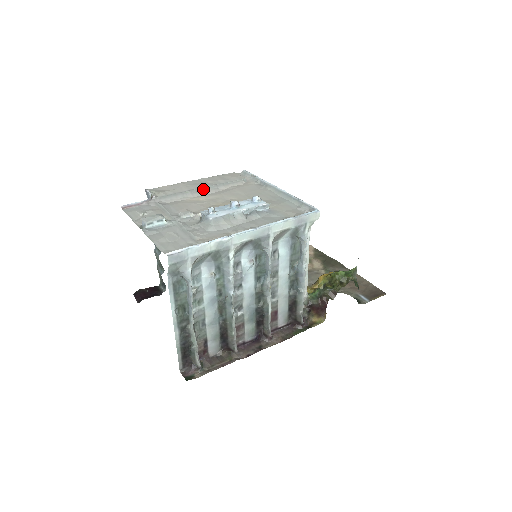
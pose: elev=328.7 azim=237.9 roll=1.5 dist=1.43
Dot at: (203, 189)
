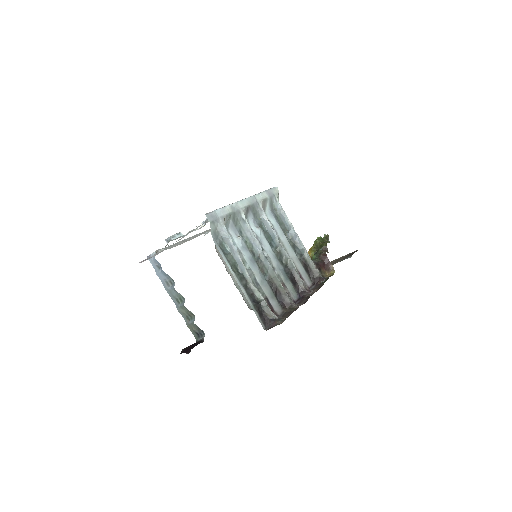
Dot at: (189, 238)
